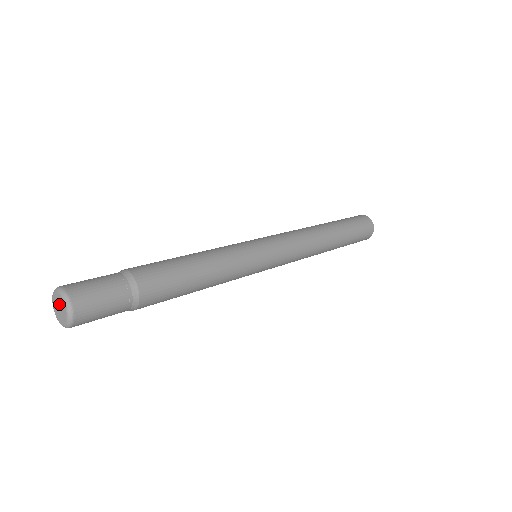
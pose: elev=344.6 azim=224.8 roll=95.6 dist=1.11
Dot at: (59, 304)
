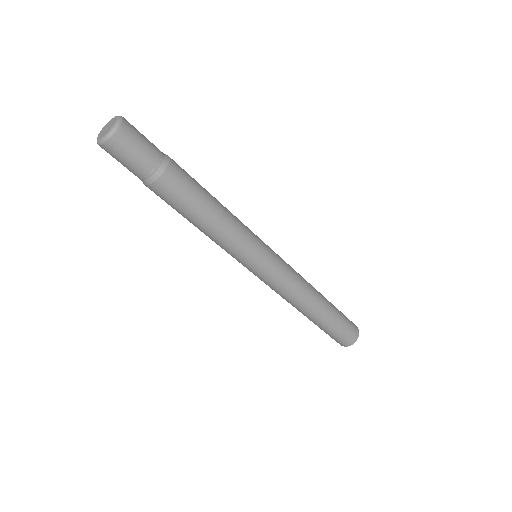
Dot at: (110, 124)
